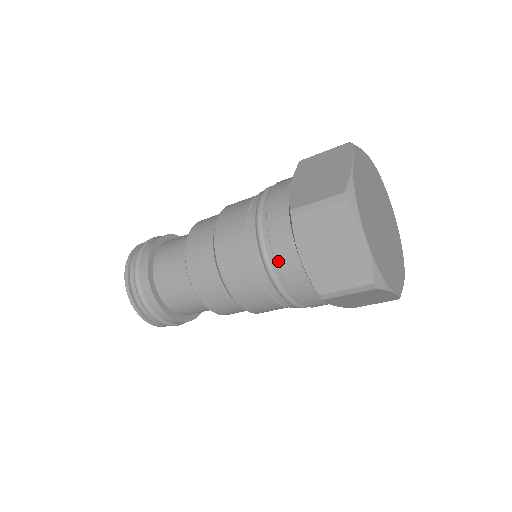
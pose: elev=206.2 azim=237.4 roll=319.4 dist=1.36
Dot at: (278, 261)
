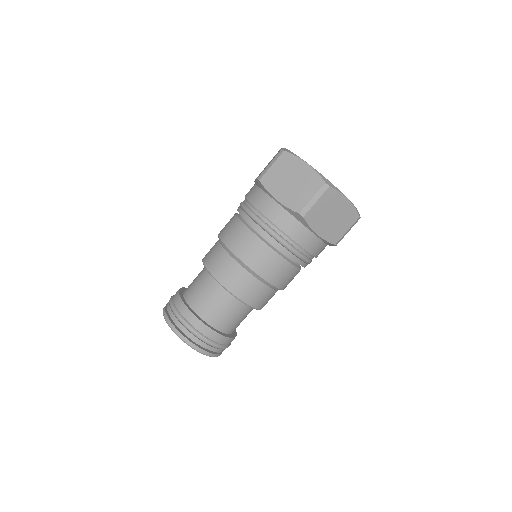
Dot at: occluded
